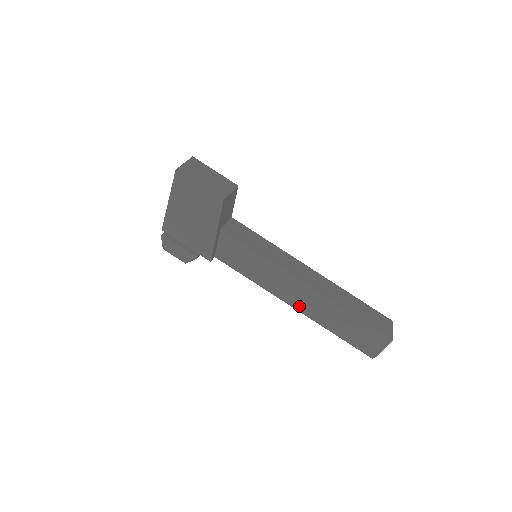
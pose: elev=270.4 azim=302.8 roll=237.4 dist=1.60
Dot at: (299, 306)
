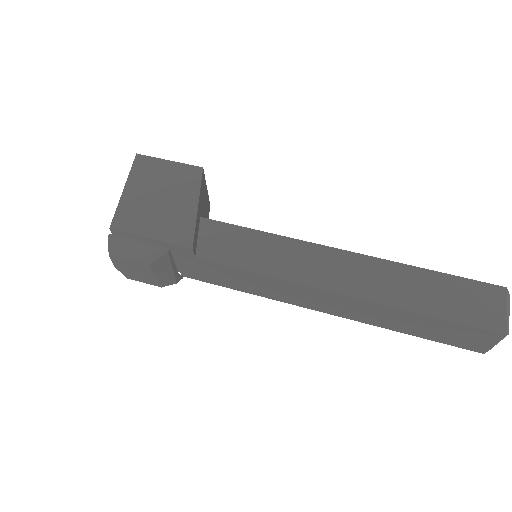
Dot at: (348, 287)
